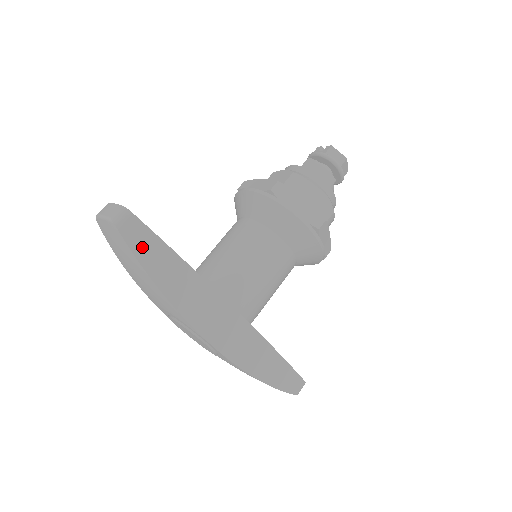
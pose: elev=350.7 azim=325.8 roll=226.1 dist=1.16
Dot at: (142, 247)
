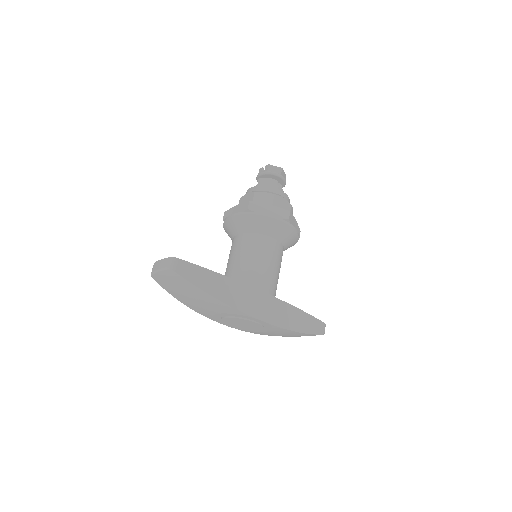
Dot at: (193, 276)
